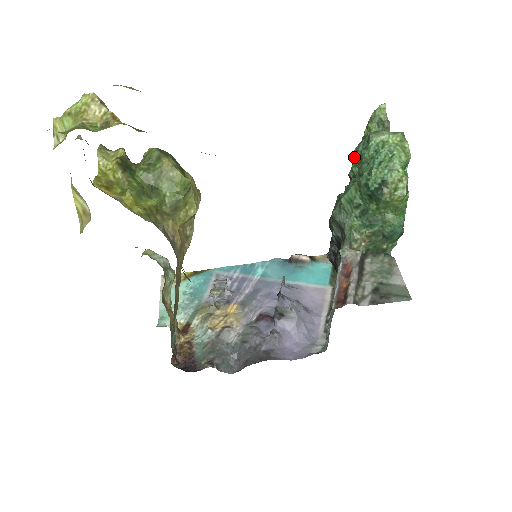
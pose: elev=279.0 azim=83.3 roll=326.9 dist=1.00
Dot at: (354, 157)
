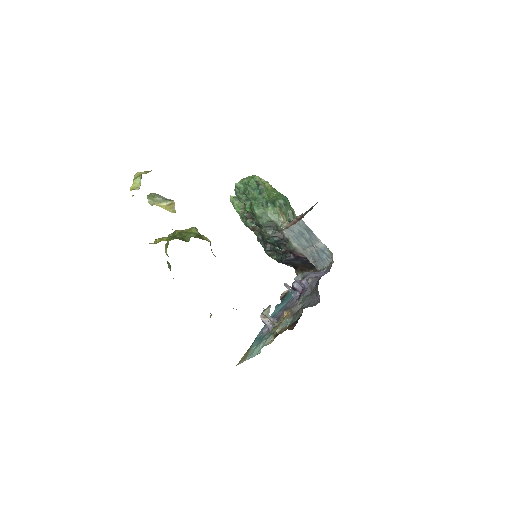
Dot at: (241, 201)
